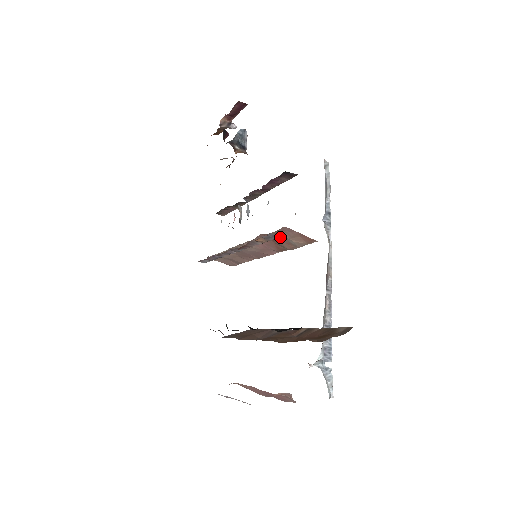
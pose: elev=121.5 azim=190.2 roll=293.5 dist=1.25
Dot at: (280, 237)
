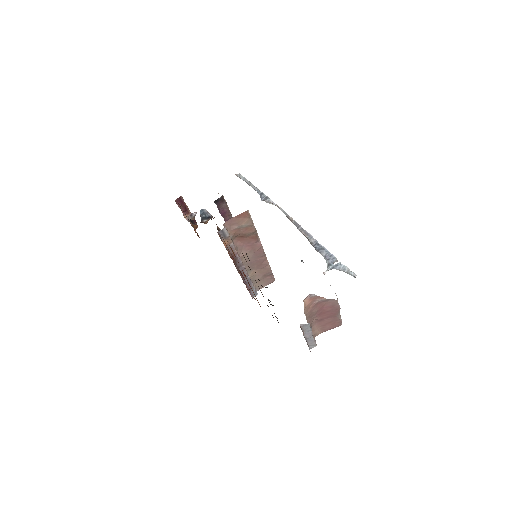
Dot at: (237, 230)
